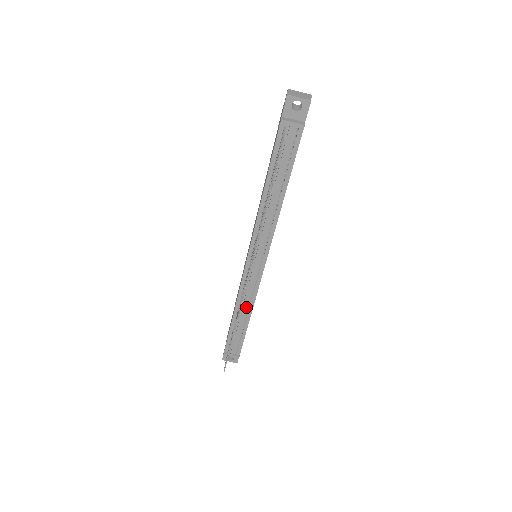
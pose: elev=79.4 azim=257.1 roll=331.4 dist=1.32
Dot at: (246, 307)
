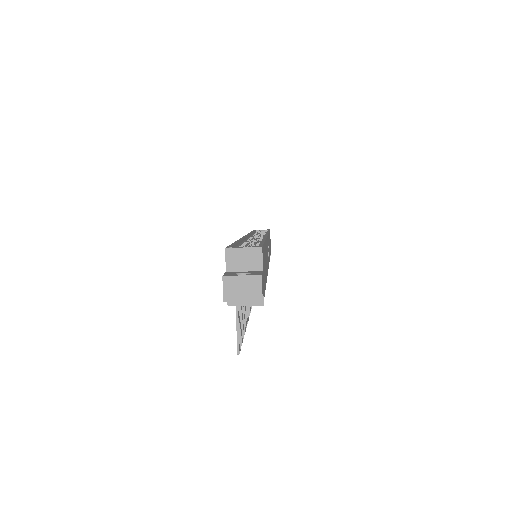
Dot at: occluded
